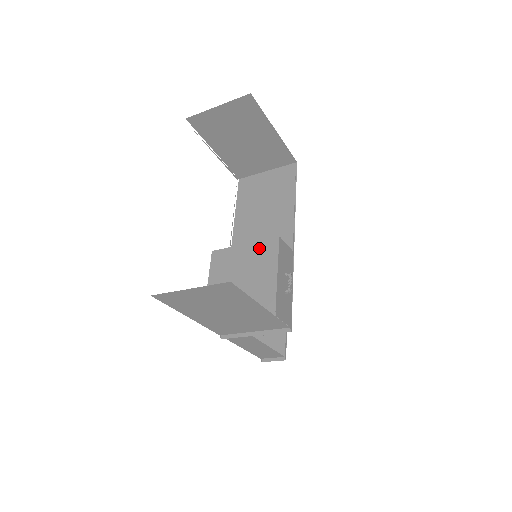
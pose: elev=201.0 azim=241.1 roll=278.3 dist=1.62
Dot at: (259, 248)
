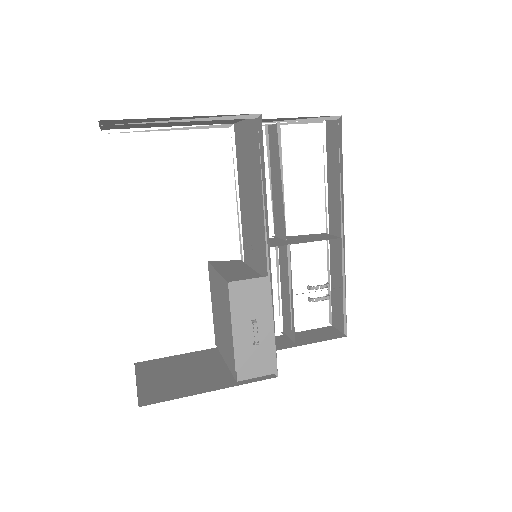
Dot at: (222, 286)
